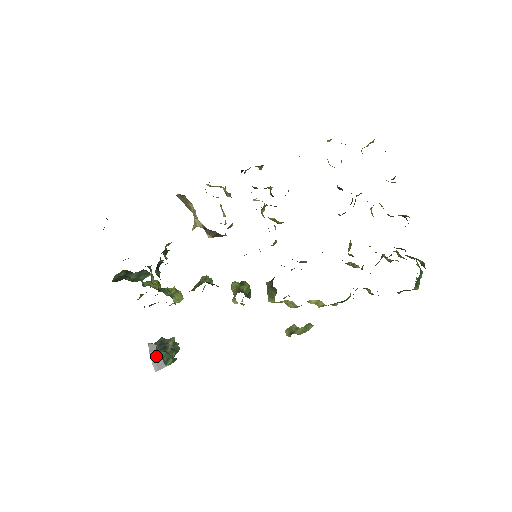
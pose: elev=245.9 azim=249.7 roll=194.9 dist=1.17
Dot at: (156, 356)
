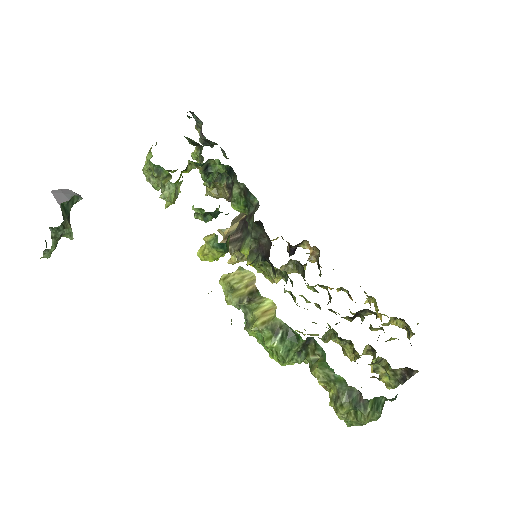
Dot at: (71, 195)
